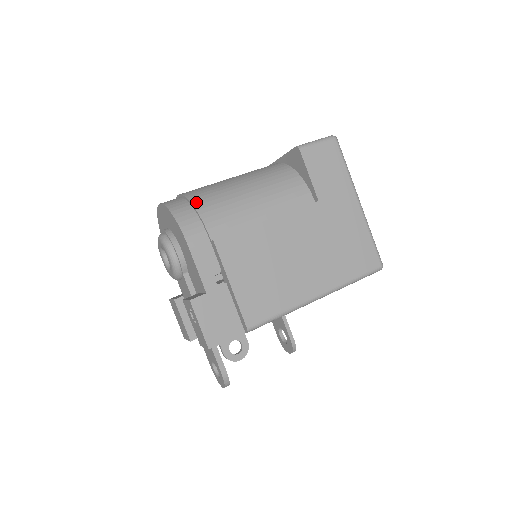
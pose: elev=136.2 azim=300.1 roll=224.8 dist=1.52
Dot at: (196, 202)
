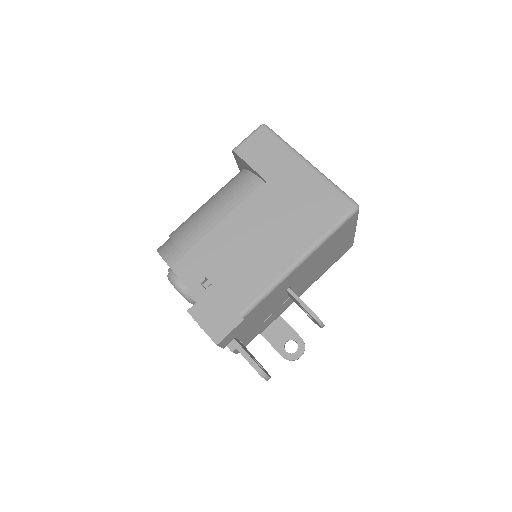
Dot at: (173, 235)
